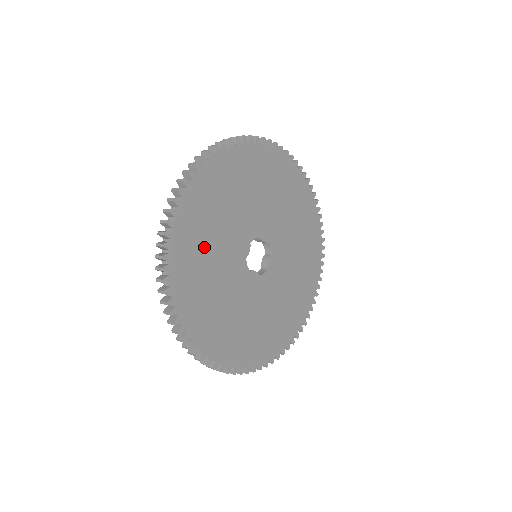
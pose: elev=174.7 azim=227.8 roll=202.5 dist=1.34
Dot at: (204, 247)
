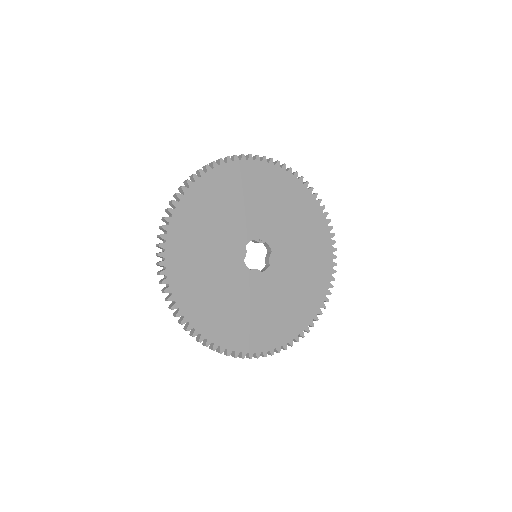
Dot at: (198, 258)
